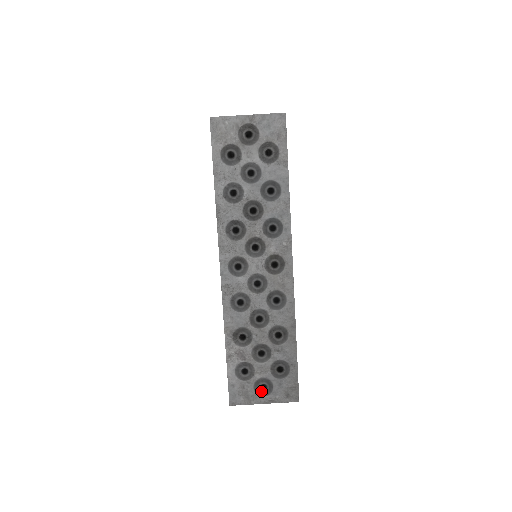
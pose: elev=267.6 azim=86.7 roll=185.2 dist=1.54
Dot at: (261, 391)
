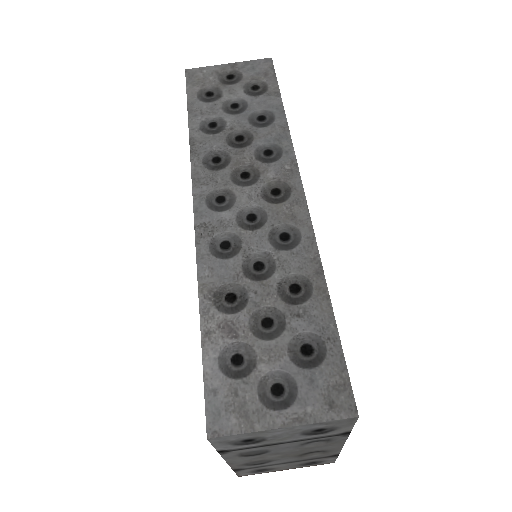
Dot at: (273, 398)
